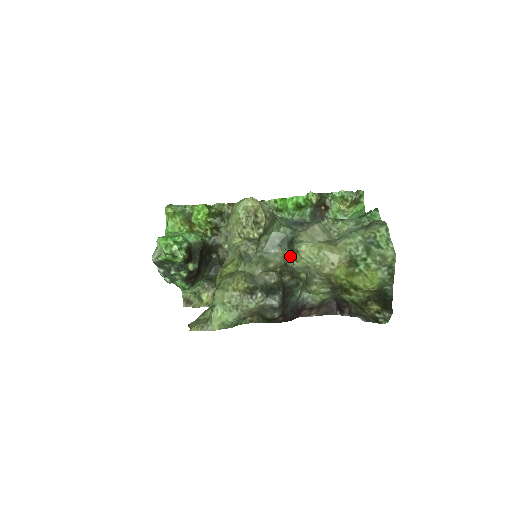
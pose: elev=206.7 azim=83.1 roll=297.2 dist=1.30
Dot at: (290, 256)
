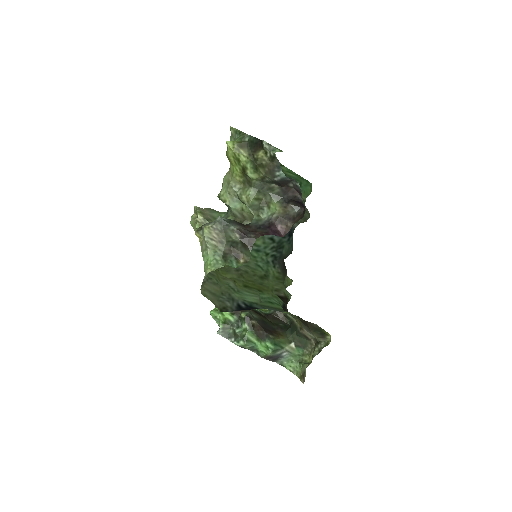
Dot at: (230, 209)
